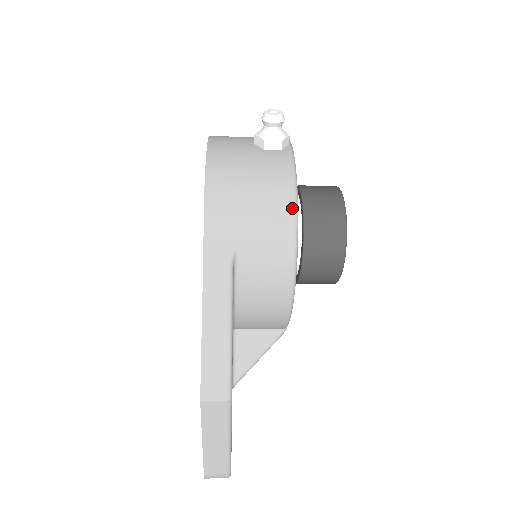
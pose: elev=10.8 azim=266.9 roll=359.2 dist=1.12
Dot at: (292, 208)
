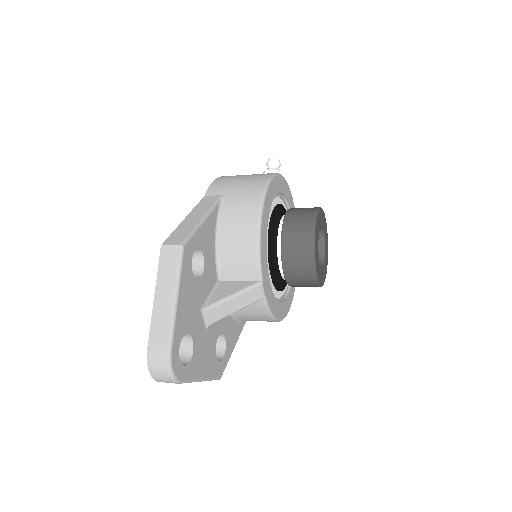
Dot at: (267, 178)
